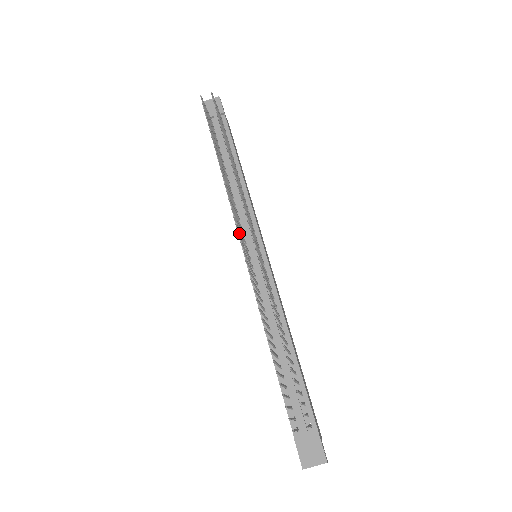
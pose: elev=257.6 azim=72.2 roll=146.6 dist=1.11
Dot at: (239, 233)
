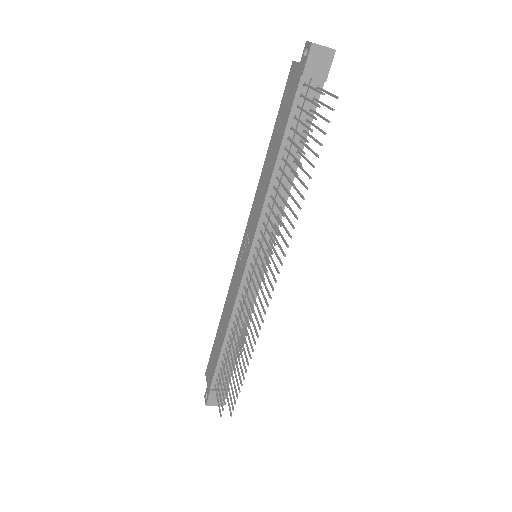
Dot at: occluded
